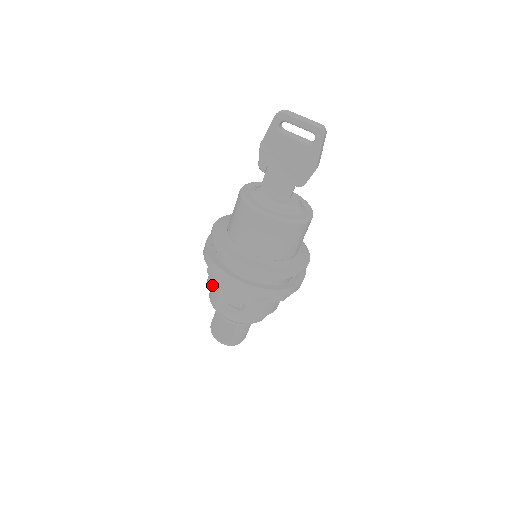
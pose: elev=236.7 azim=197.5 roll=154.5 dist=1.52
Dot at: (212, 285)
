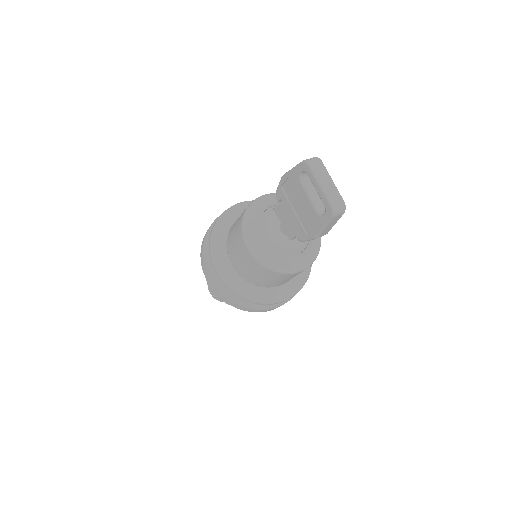
Dot at: occluded
